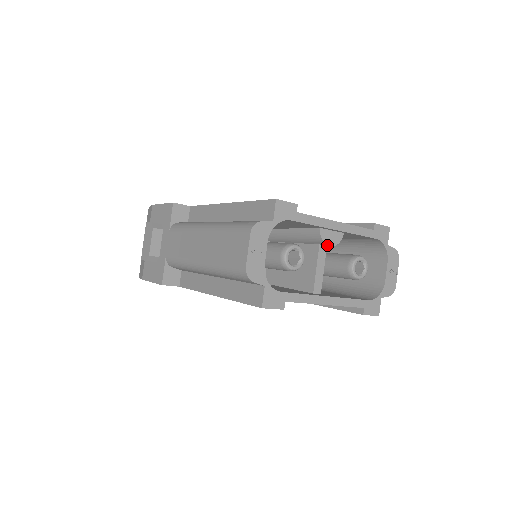
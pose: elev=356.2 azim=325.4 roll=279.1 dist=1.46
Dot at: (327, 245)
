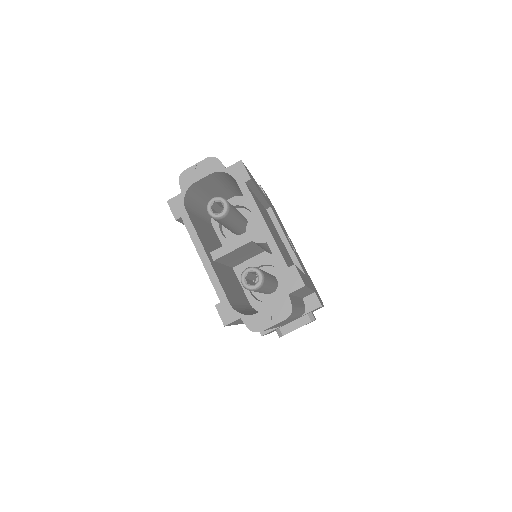
Dot at: (247, 232)
